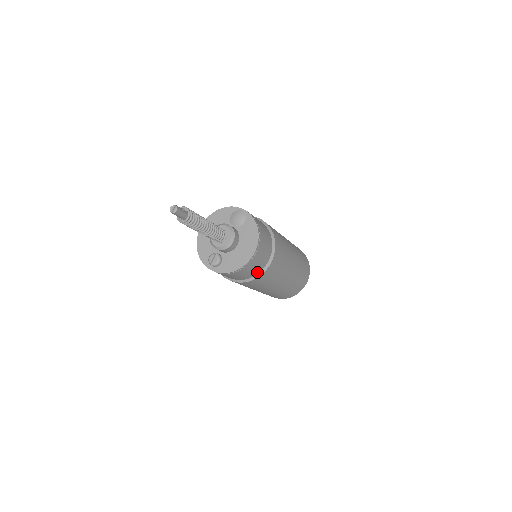
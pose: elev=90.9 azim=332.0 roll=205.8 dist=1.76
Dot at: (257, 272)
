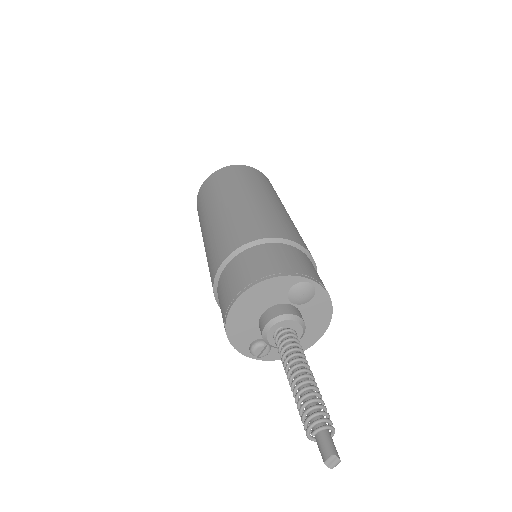
Dot at: occluded
